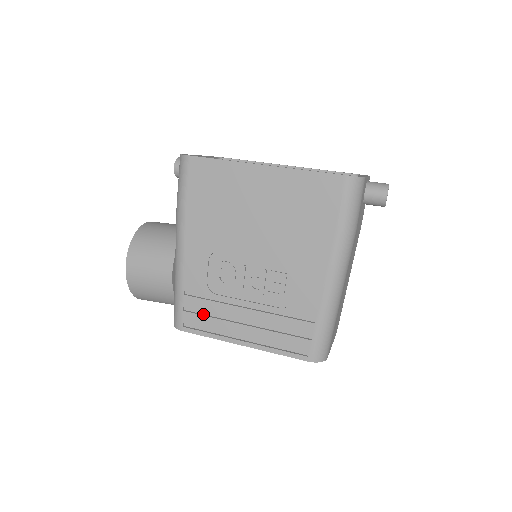
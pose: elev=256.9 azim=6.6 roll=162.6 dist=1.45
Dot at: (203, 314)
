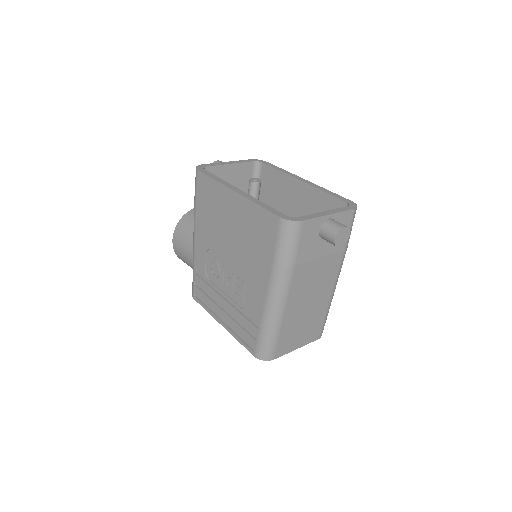
Dot at: (204, 292)
